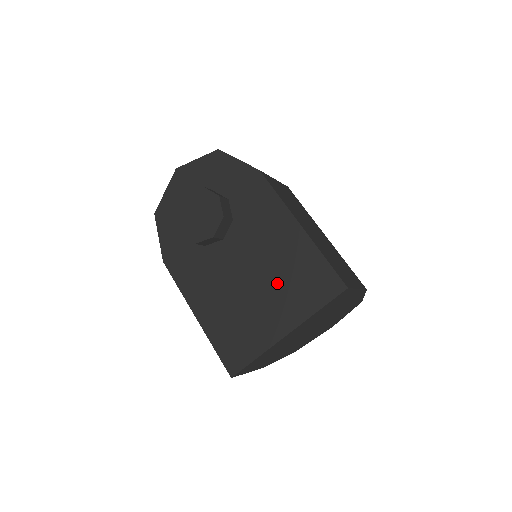
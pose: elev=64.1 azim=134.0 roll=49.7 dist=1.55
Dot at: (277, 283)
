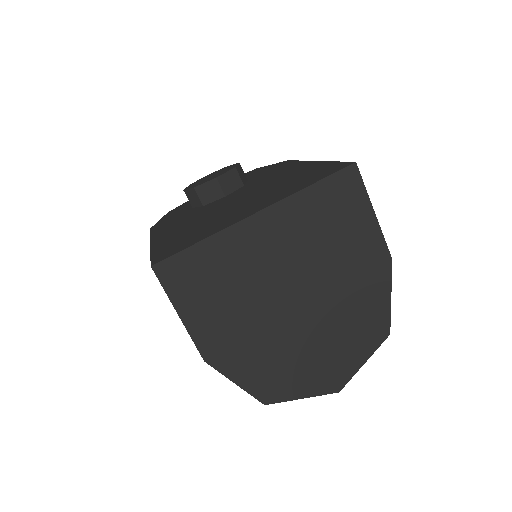
Dot at: (268, 192)
